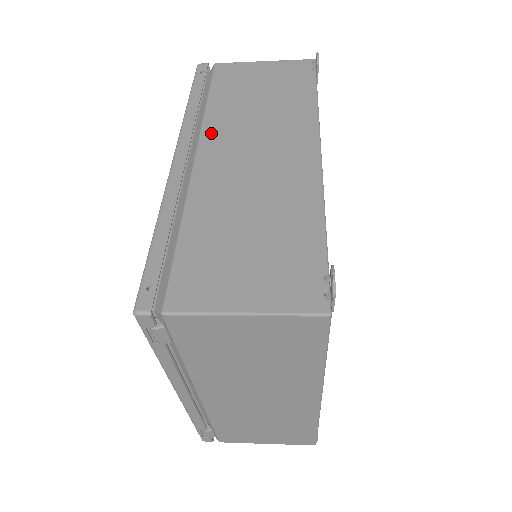
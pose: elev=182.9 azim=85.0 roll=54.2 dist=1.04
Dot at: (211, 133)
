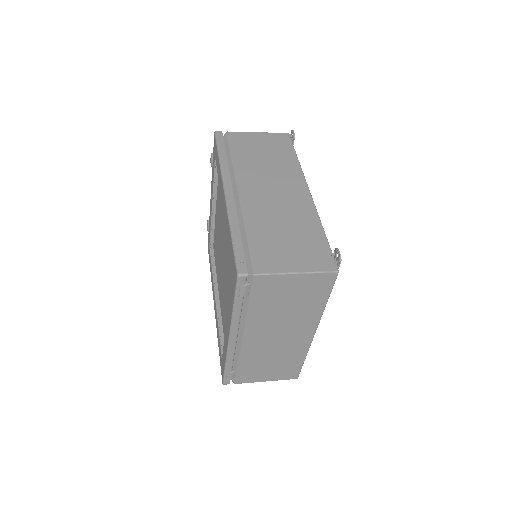
Dot at: (242, 177)
